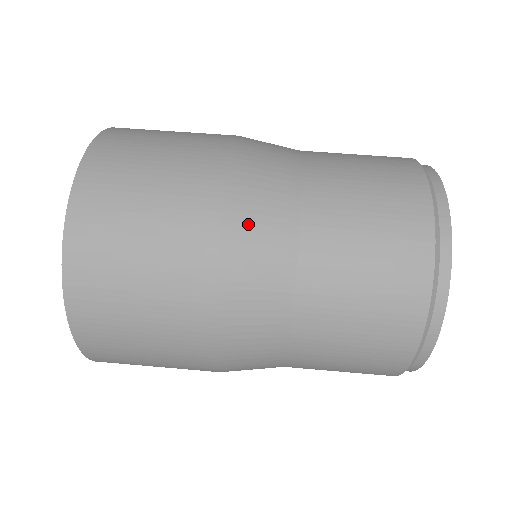
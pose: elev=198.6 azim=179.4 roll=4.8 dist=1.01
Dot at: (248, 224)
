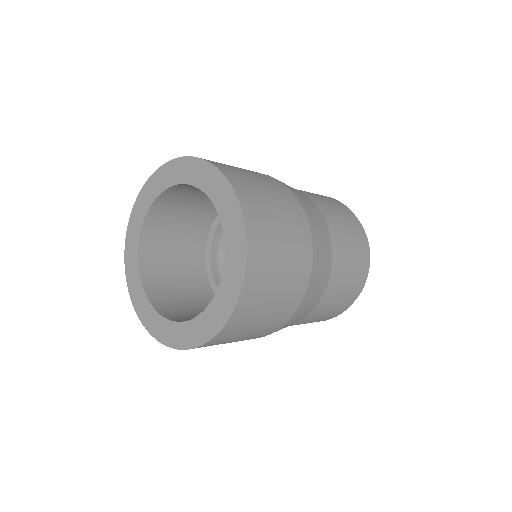
Dot at: (306, 306)
